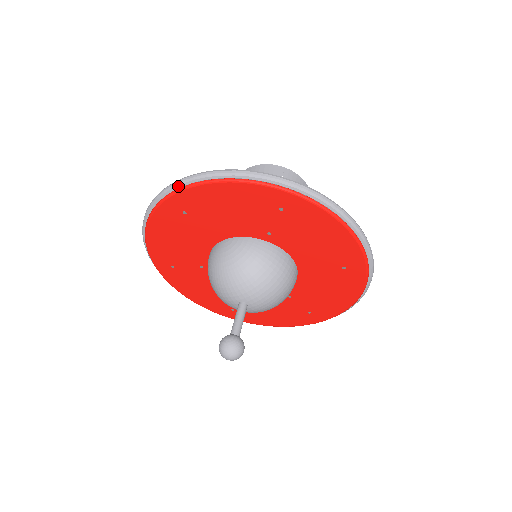
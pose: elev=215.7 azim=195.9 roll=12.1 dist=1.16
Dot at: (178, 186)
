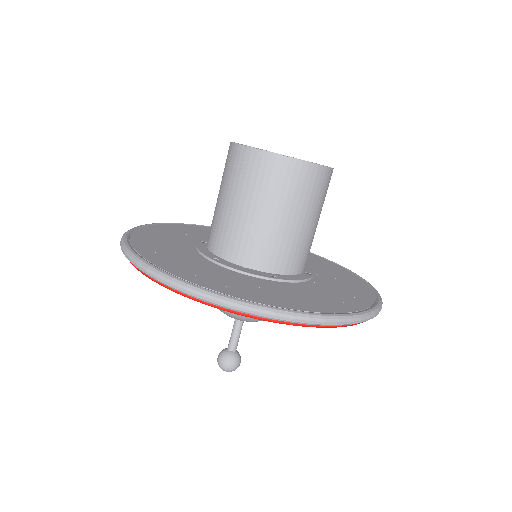
Dot at: occluded
